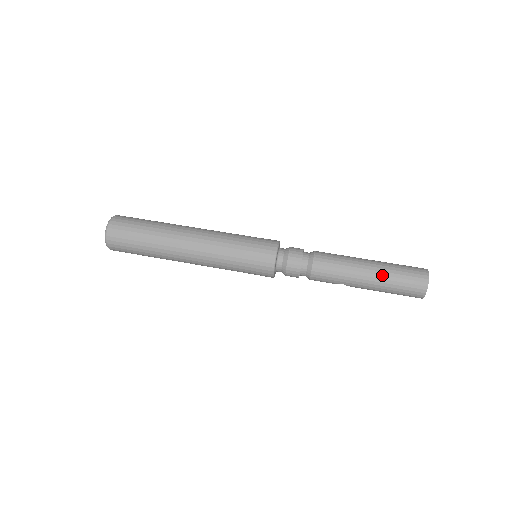
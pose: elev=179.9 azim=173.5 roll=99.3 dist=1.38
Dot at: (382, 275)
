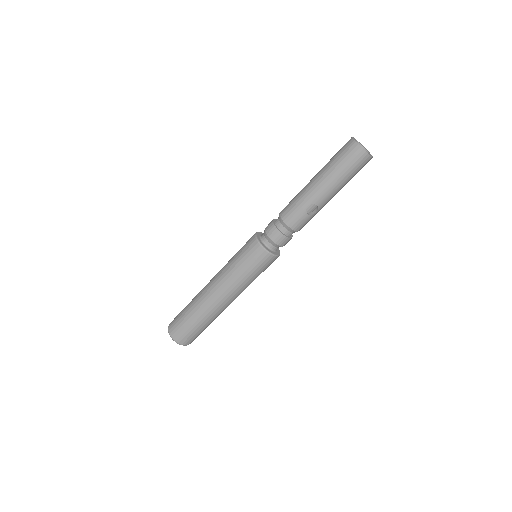
Dot at: (322, 170)
